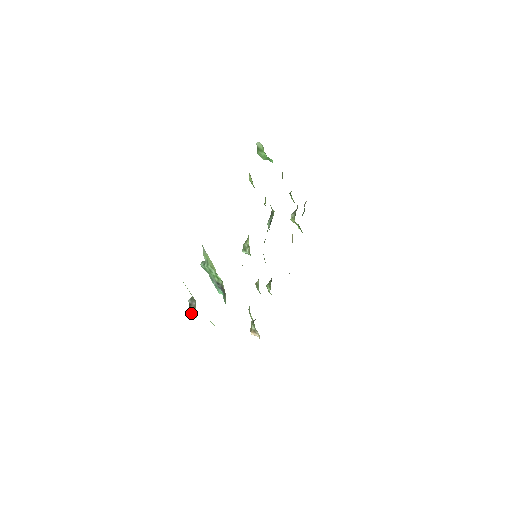
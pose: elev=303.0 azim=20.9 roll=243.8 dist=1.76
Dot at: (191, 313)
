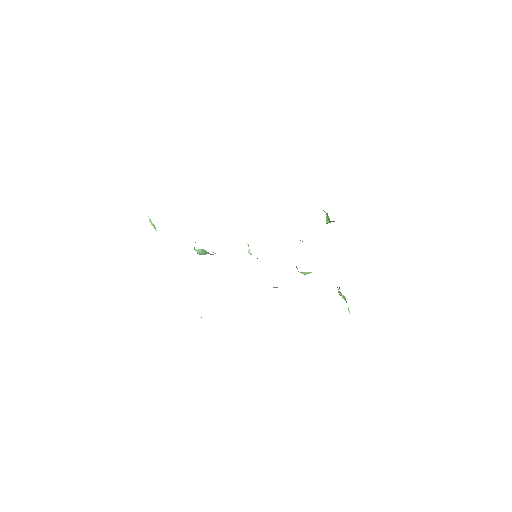
Dot at: occluded
